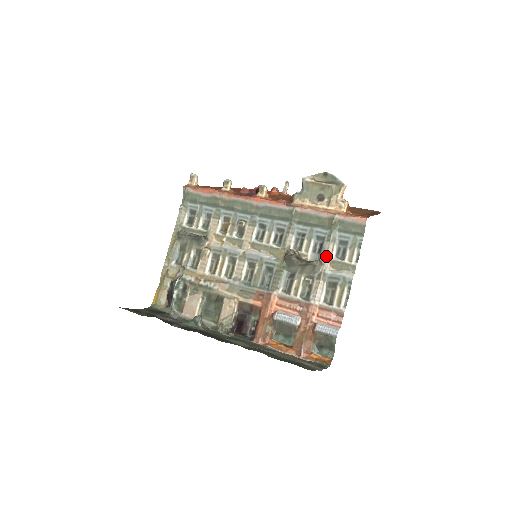
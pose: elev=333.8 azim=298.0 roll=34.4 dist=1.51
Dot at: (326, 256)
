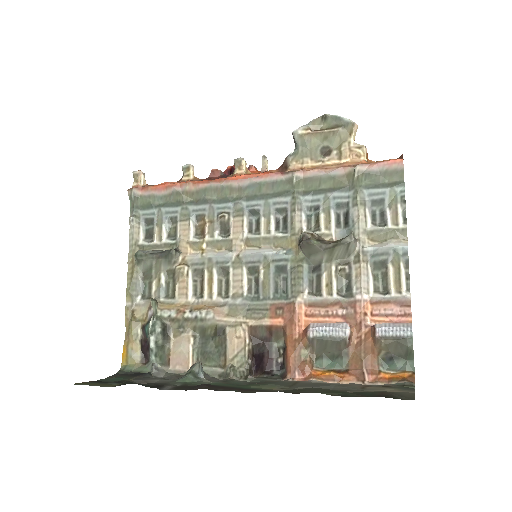
Dot at: (359, 227)
